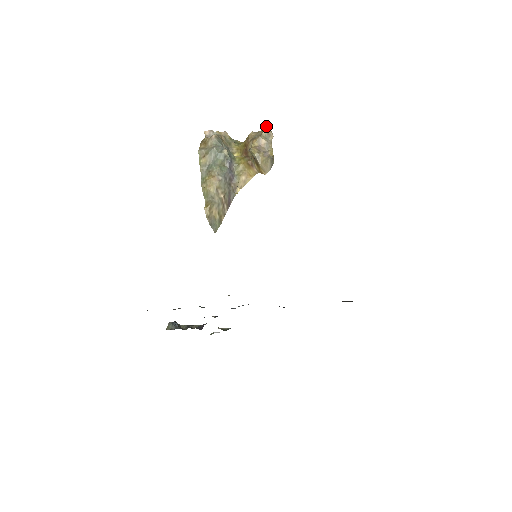
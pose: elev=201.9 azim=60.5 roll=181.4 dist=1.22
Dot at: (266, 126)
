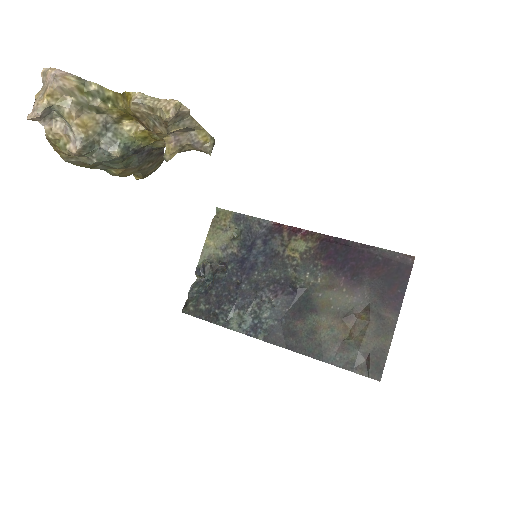
Dot at: (168, 119)
